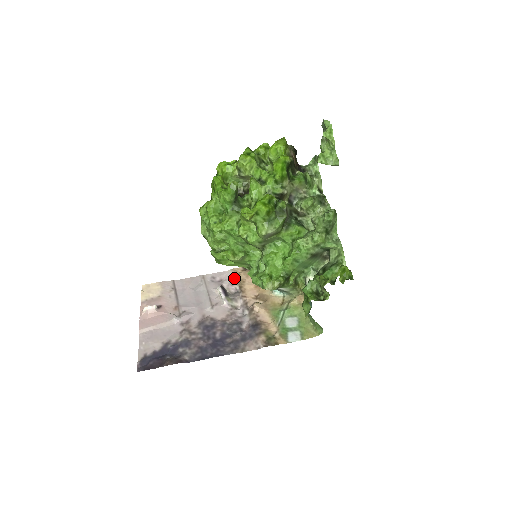
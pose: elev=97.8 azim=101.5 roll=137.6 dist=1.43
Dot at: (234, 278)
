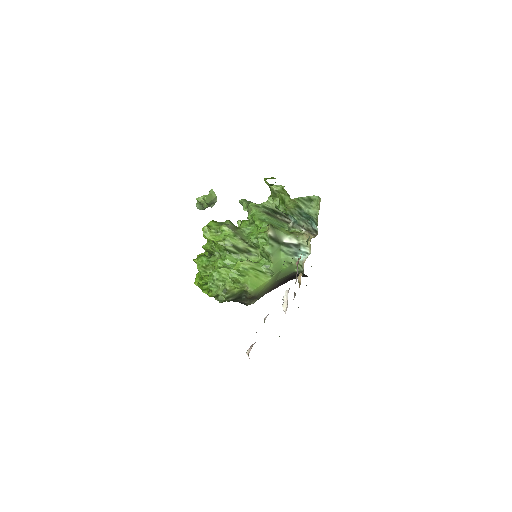
Dot at: occluded
